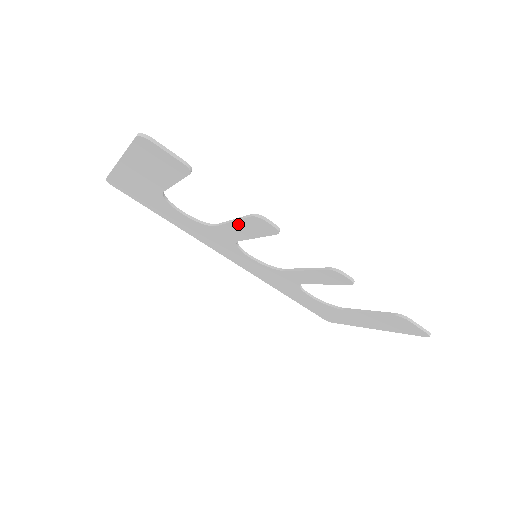
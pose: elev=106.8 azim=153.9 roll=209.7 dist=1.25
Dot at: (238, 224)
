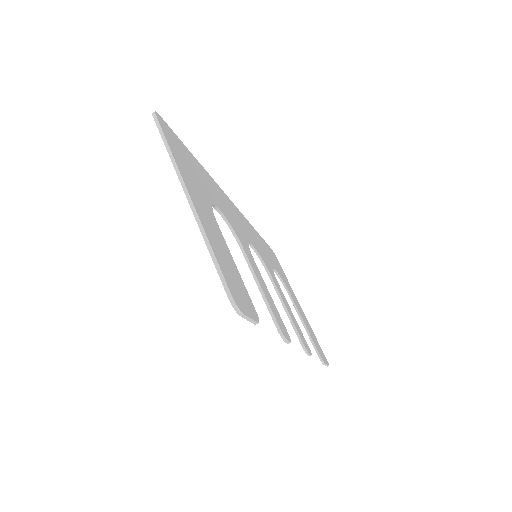
Dot at: (262, 293)
